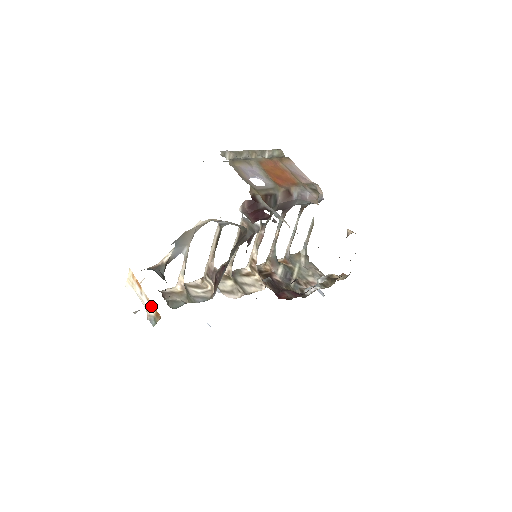
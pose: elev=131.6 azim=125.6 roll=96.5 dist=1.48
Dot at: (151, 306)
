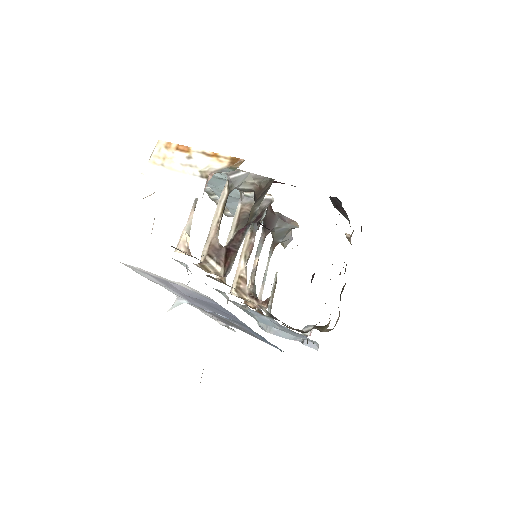
Dot at: (218, 158)
